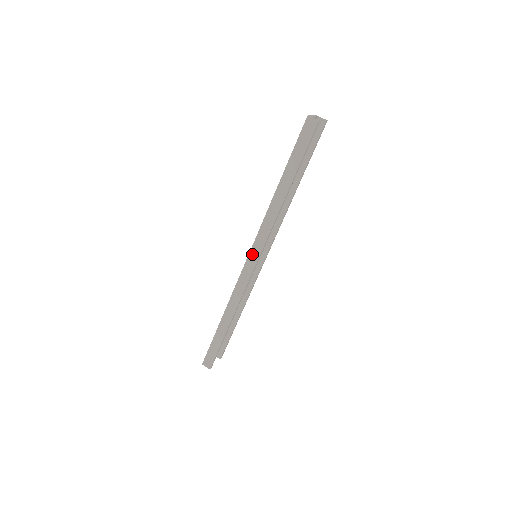
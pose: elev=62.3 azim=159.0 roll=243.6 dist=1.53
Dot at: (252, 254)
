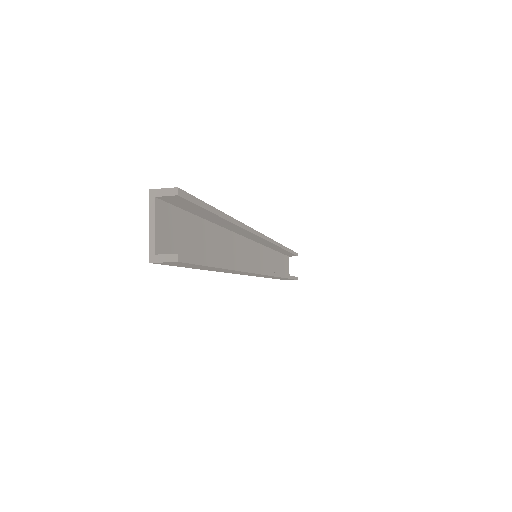
Dot at: occluded
